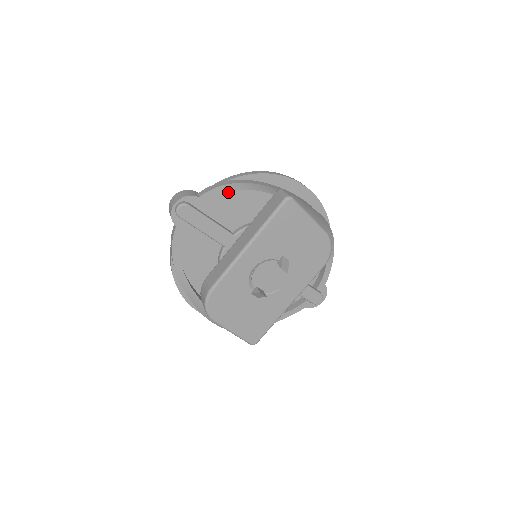
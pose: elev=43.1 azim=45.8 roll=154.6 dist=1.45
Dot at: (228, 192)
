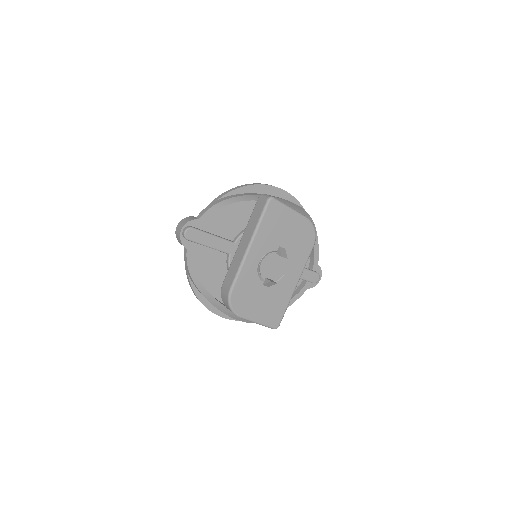
Dot at: (220, 209)
